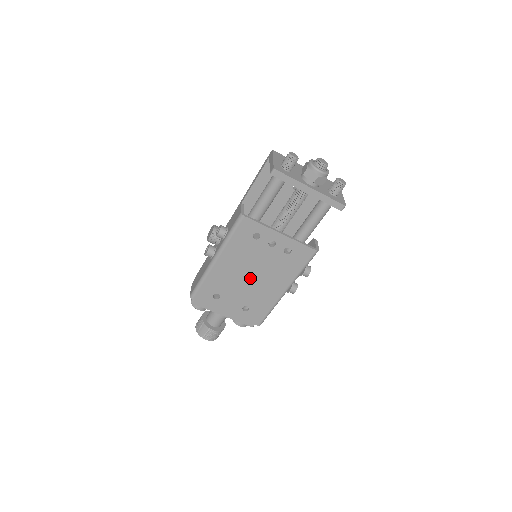
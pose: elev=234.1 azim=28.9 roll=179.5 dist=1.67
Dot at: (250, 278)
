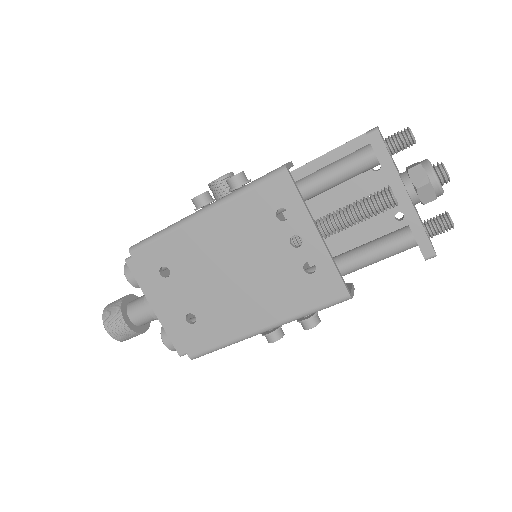
Dot at: (229, 275)
